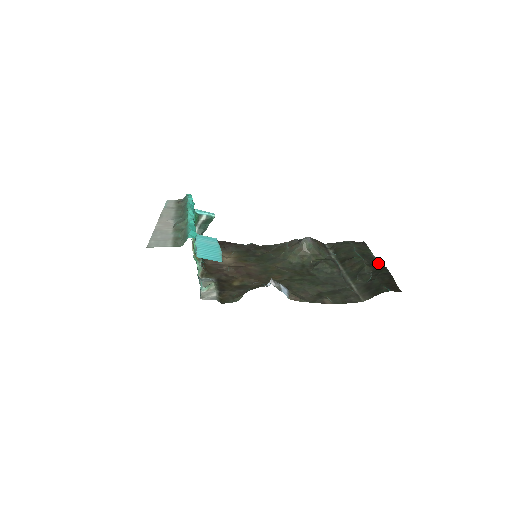
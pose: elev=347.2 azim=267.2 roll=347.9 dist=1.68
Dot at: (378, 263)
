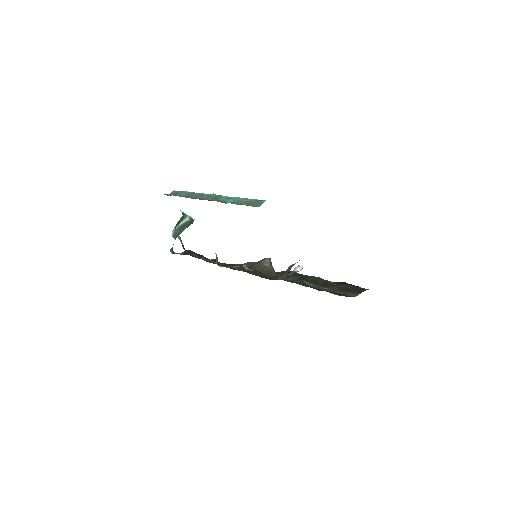
Dot at: occluded
